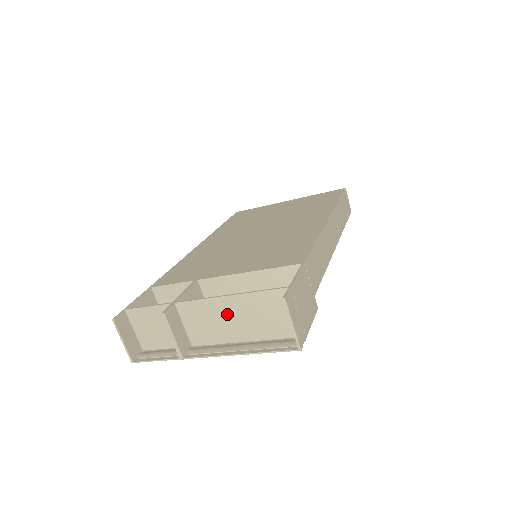
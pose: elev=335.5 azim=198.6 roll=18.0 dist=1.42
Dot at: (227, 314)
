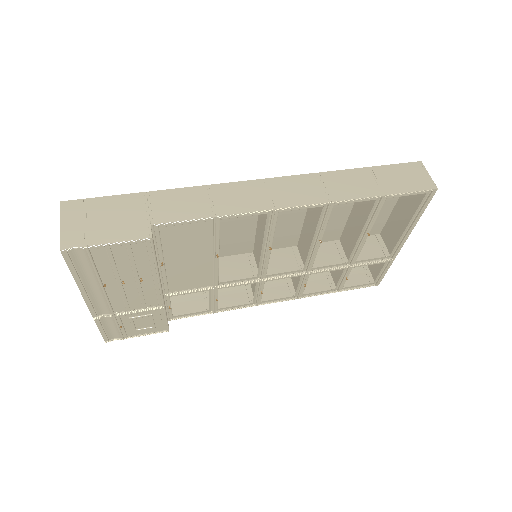
Dot at: occluded
